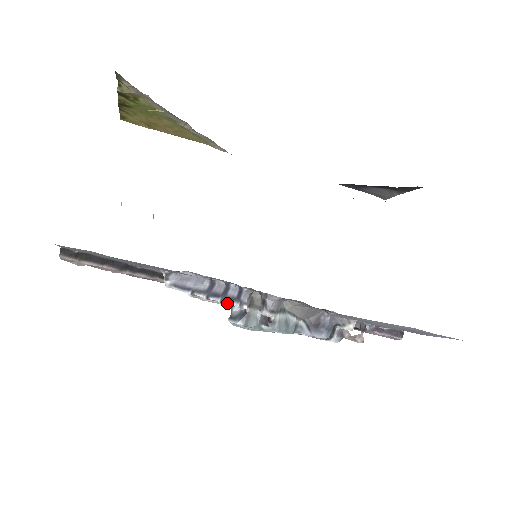
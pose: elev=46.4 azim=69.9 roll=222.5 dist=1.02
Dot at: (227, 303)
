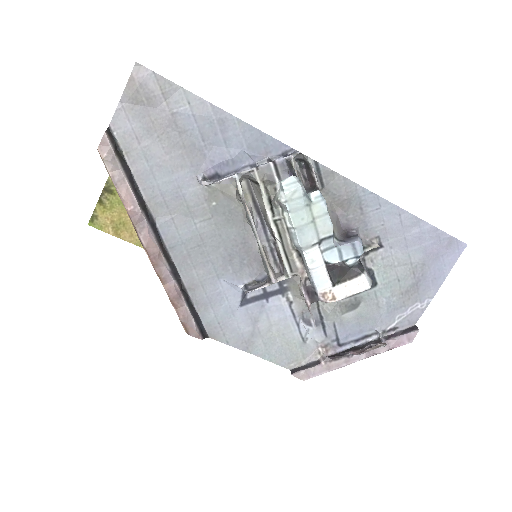
Dot at: (276, 169)
